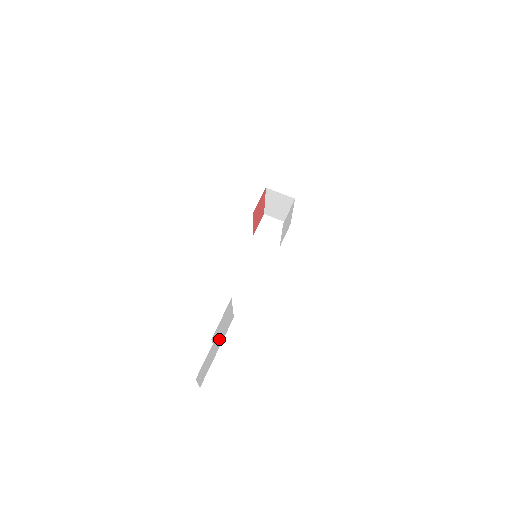
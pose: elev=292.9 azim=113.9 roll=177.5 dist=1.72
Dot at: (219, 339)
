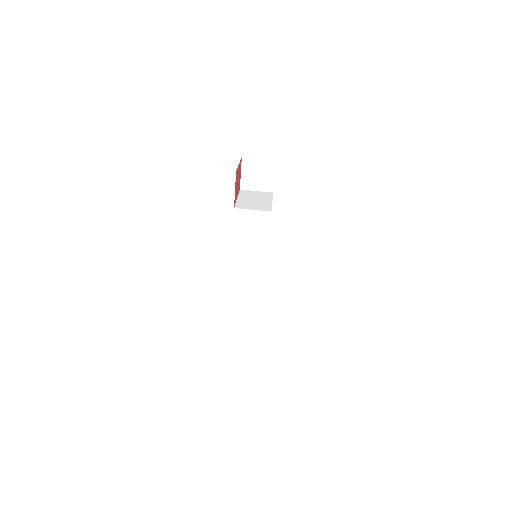
Dot at: occluded
